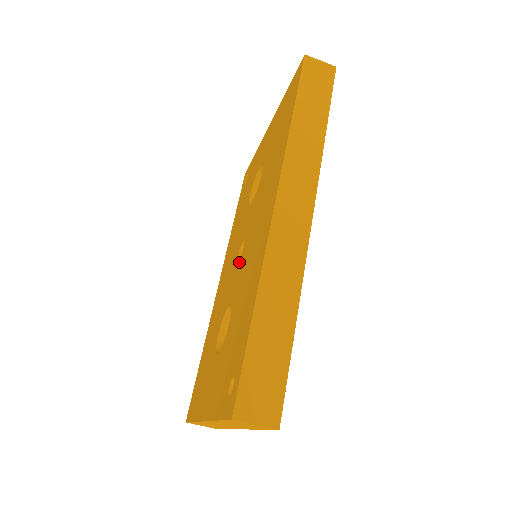
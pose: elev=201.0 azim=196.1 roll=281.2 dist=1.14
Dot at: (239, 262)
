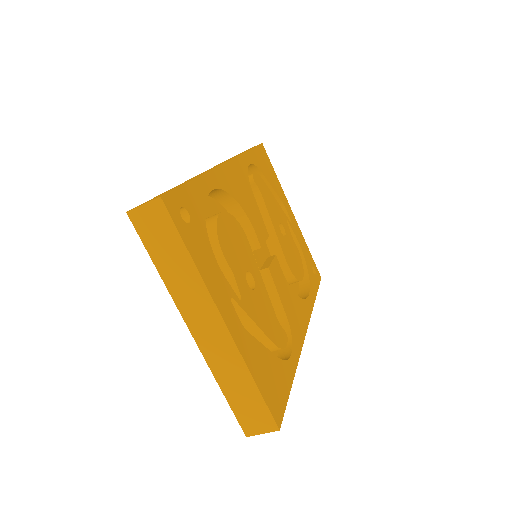
Dot at: occluded
